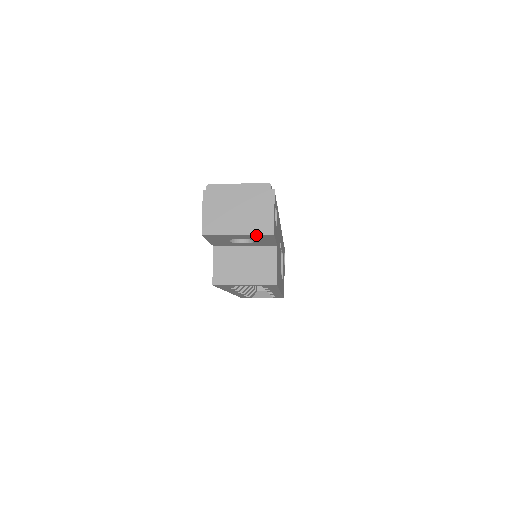
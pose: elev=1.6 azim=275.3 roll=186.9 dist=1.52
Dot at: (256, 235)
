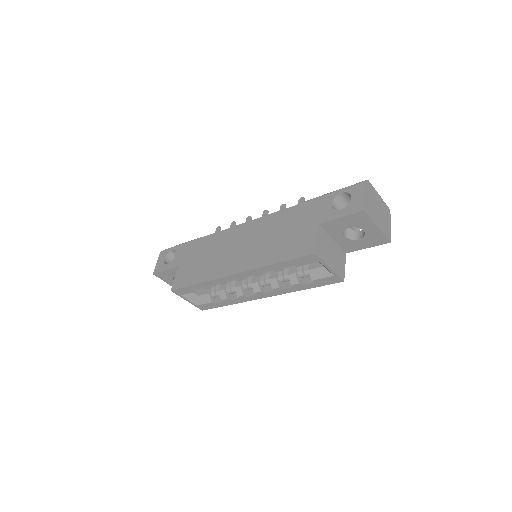
Dot at: (383, 235)
